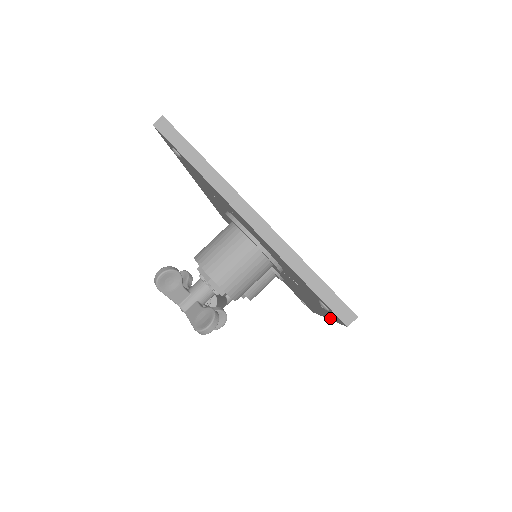
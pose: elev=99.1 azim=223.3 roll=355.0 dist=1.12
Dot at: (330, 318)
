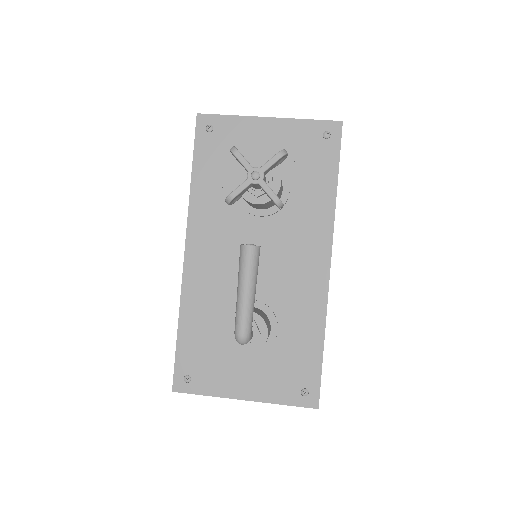
Dot at: (335, 190)
